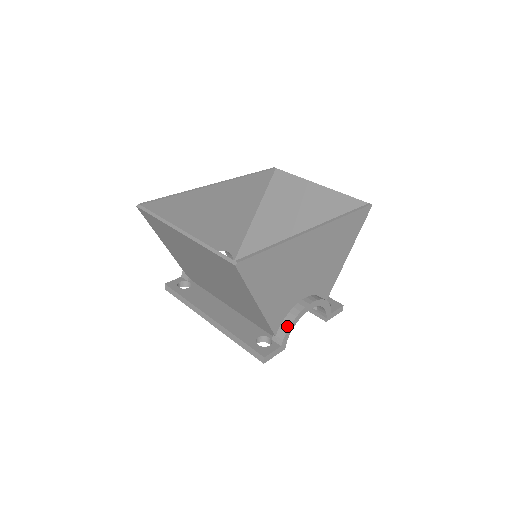
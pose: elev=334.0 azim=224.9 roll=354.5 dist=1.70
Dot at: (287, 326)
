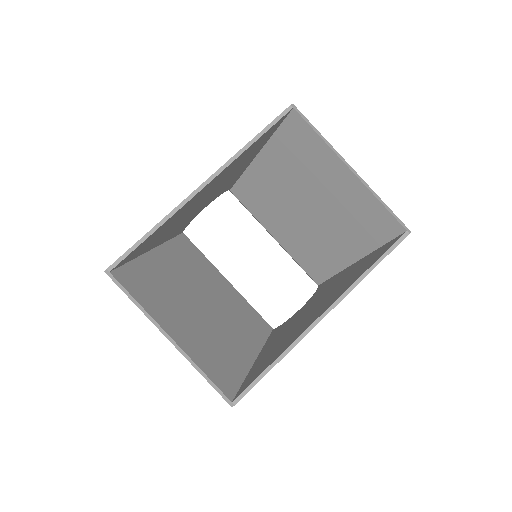
Dot at: occluded
